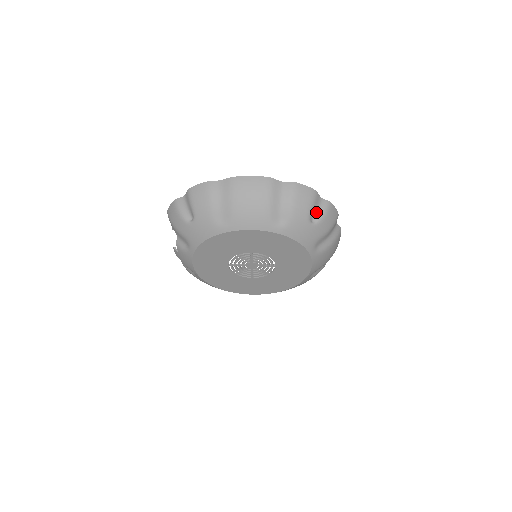
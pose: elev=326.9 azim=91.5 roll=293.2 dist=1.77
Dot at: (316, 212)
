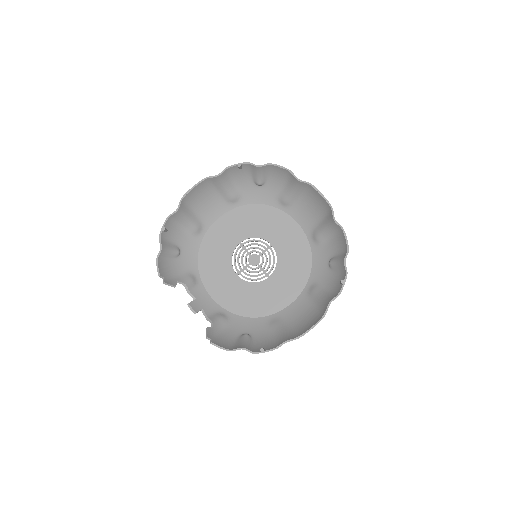
Dot at: (337, 263)
